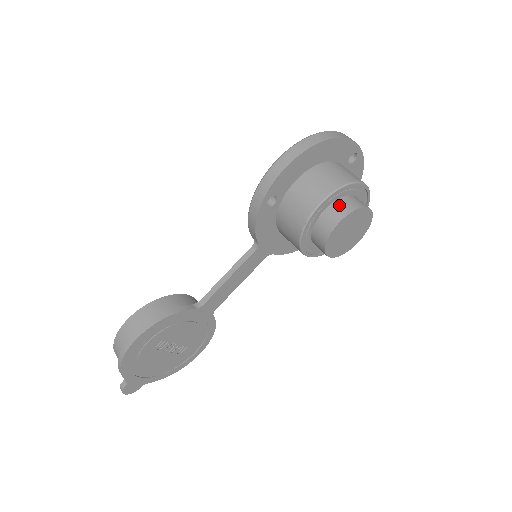
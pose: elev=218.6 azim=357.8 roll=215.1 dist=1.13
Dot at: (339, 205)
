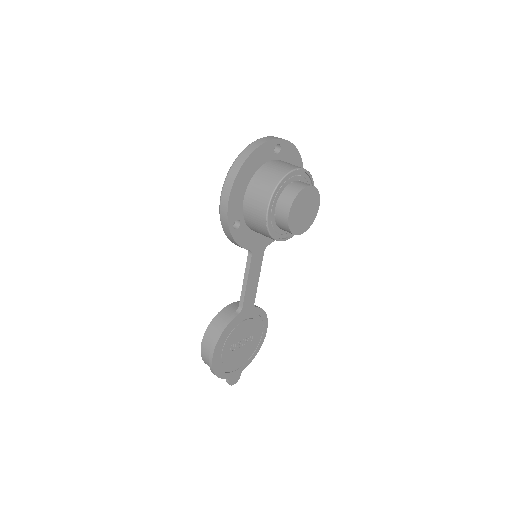
Dot at: (282, 201)
